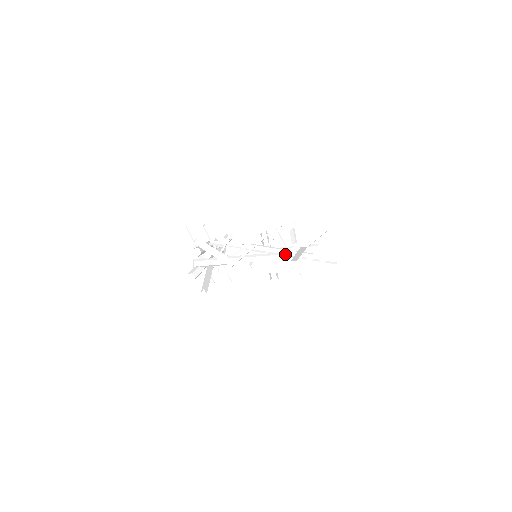
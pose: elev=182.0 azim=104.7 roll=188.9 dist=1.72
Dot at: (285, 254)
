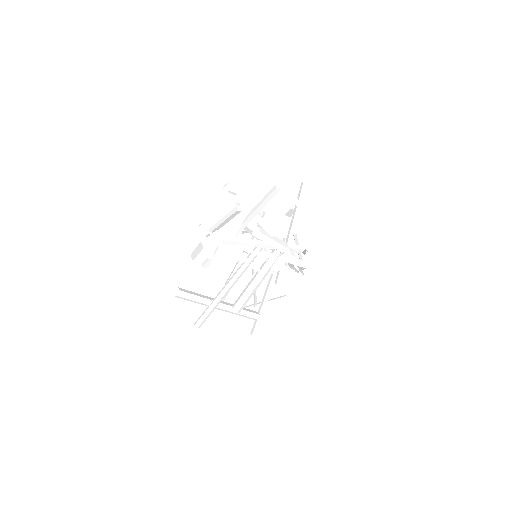
Dot at: (290, 212)
